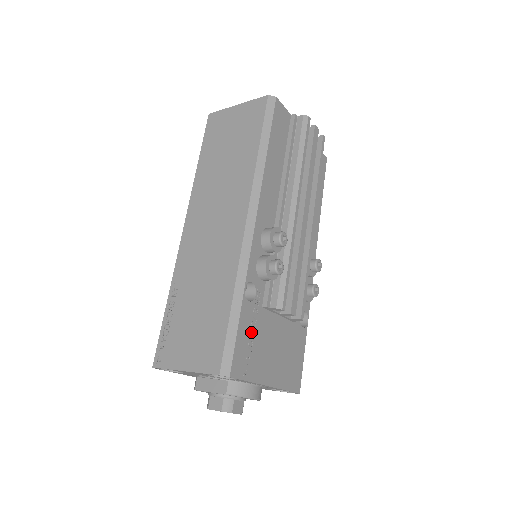
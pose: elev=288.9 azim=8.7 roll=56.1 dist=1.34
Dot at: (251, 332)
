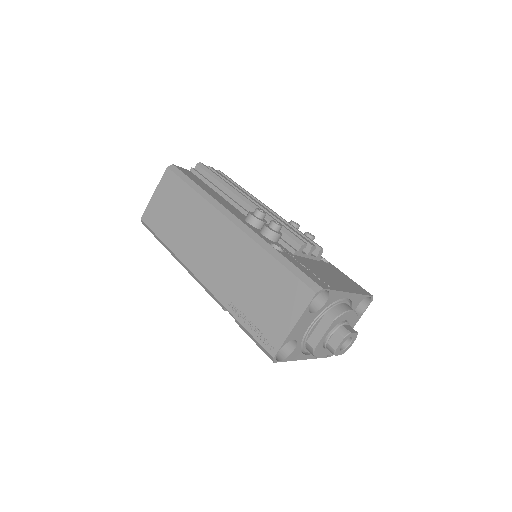
Dot at: (304, 267)
